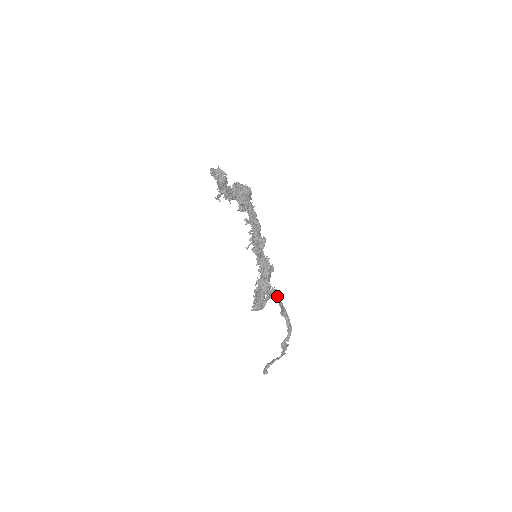
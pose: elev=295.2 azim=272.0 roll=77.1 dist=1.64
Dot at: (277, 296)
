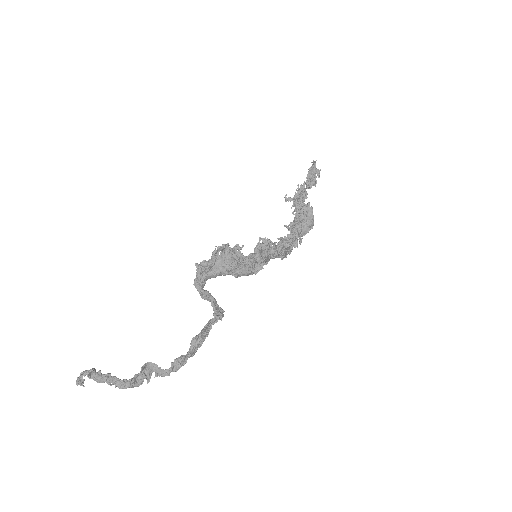
Dot at: (218, 316)
